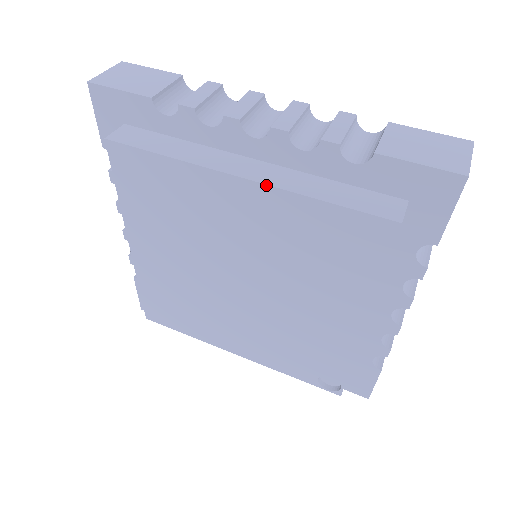
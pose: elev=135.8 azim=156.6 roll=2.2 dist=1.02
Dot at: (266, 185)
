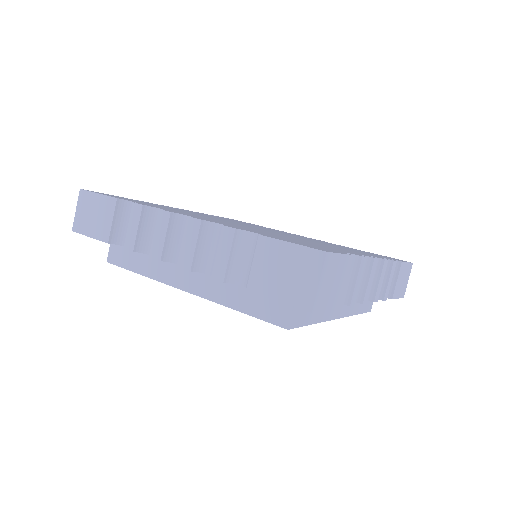
Dot at: occluded
